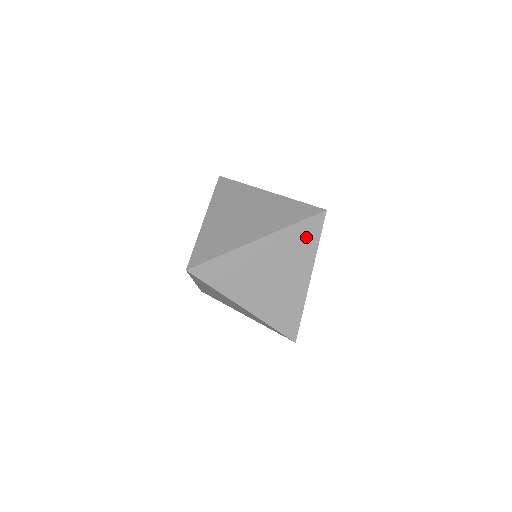
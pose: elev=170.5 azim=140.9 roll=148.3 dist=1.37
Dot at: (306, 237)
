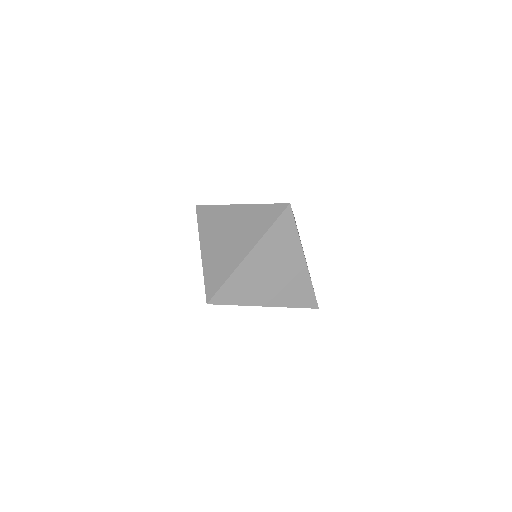
Dot at: (285, 231)
